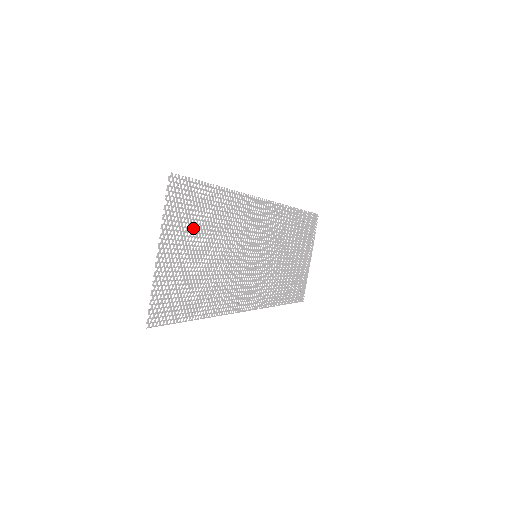
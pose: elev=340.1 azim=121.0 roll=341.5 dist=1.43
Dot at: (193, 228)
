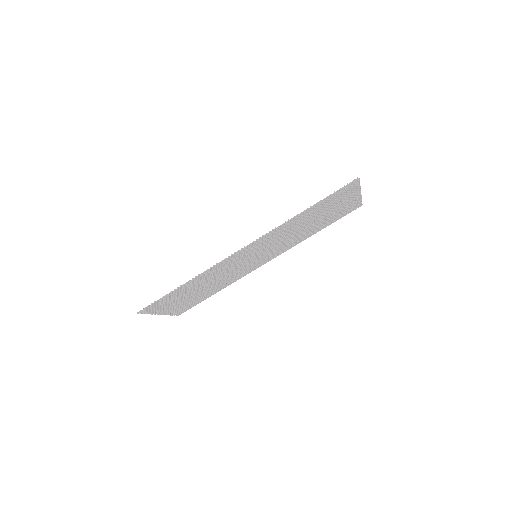
Dot at: (176, 300)
